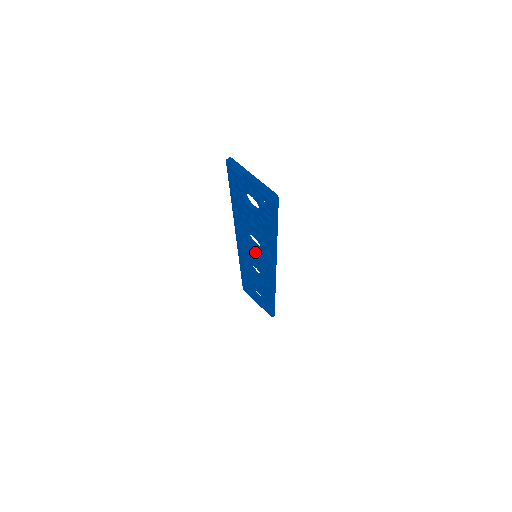
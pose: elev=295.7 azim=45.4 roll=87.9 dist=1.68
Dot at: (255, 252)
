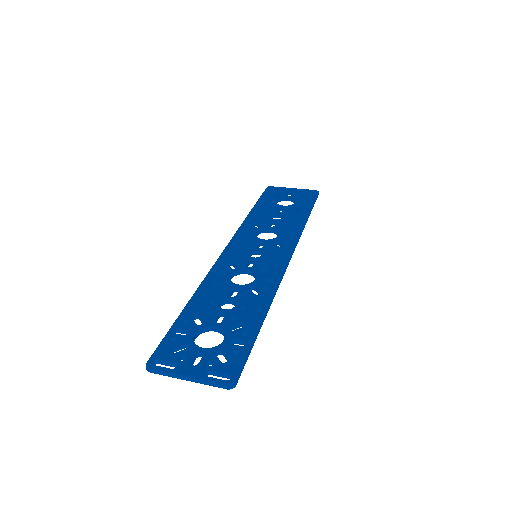
Dot at: (252, 262)
